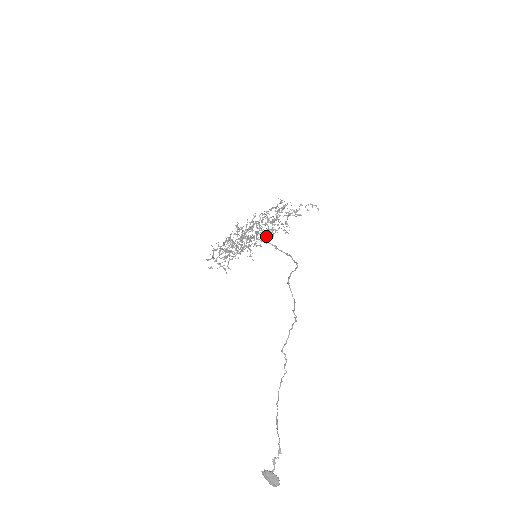
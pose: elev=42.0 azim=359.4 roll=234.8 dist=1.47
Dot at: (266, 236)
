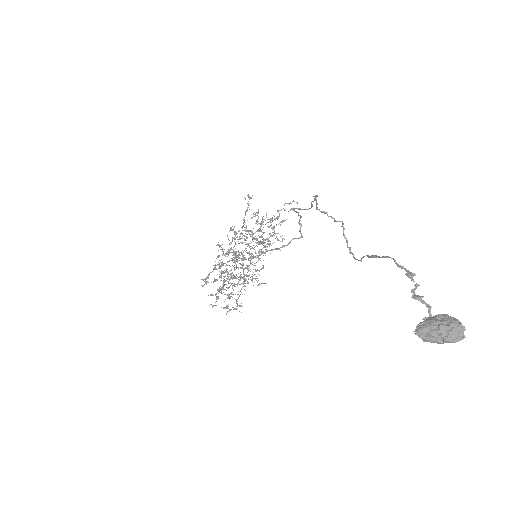
Dot at: occluded
